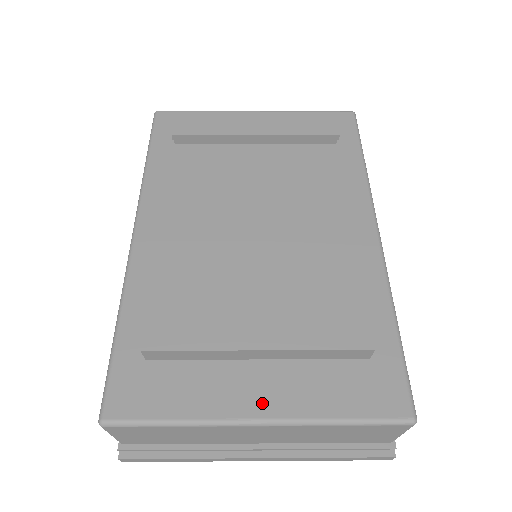
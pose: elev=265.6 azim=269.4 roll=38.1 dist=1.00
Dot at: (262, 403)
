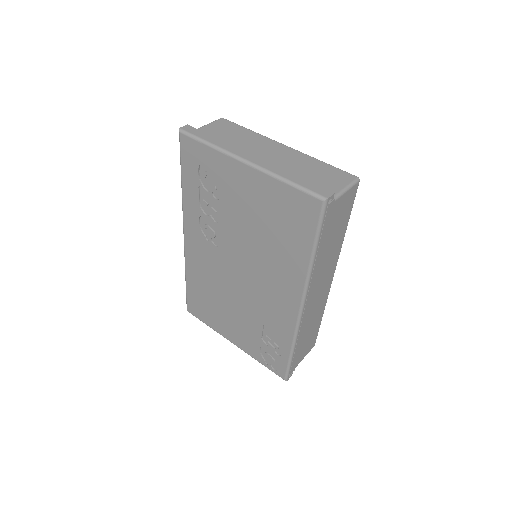
Dot at: occluded
